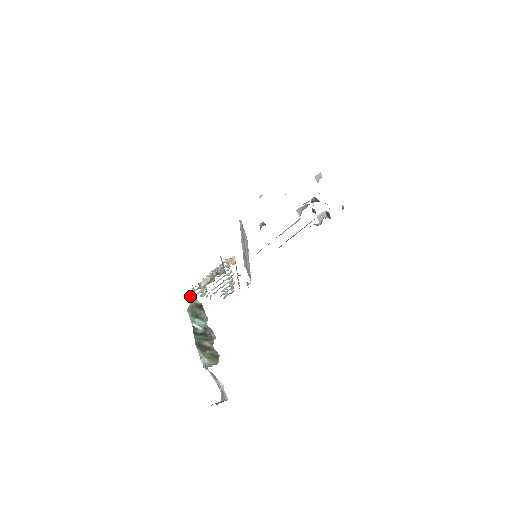
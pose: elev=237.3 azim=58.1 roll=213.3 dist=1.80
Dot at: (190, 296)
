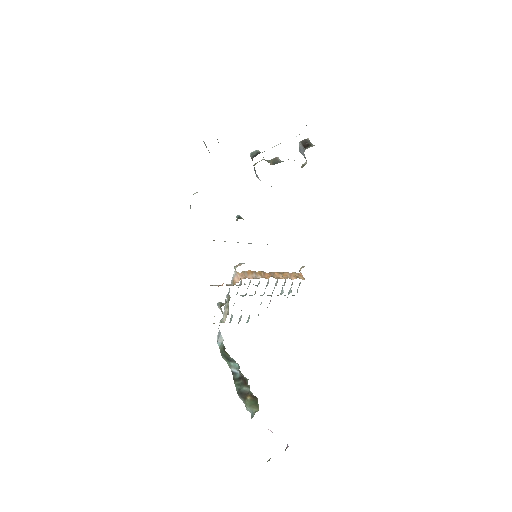
Dot at: (219, 339)
